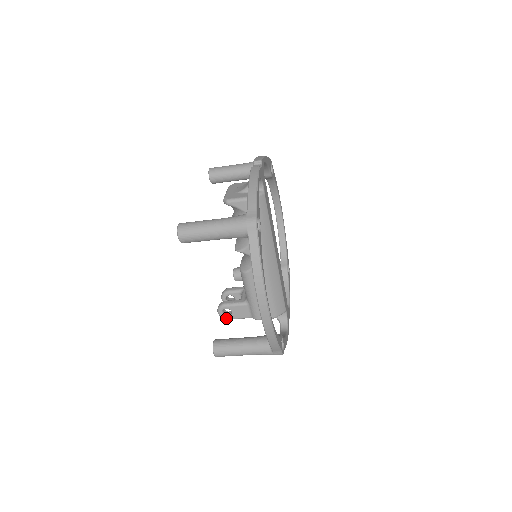
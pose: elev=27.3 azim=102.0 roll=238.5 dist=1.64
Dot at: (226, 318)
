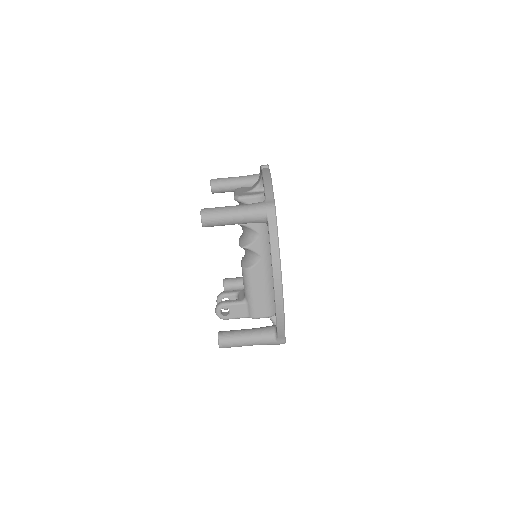
Dot at: (223, 318)
